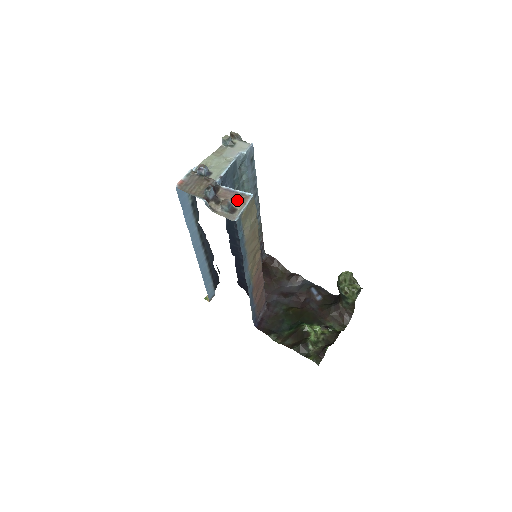
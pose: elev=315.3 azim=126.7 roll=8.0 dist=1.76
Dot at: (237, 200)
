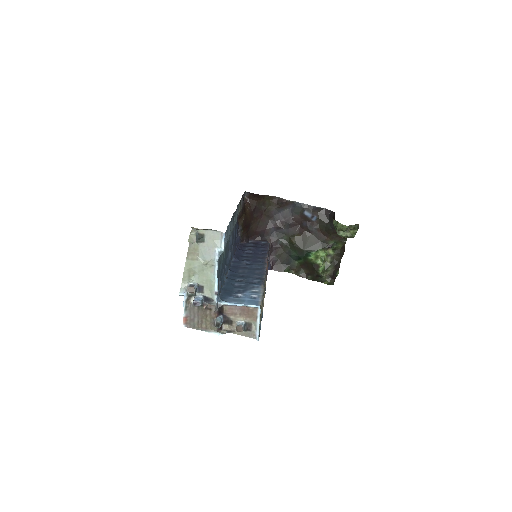
Dot at: (246, 314)
